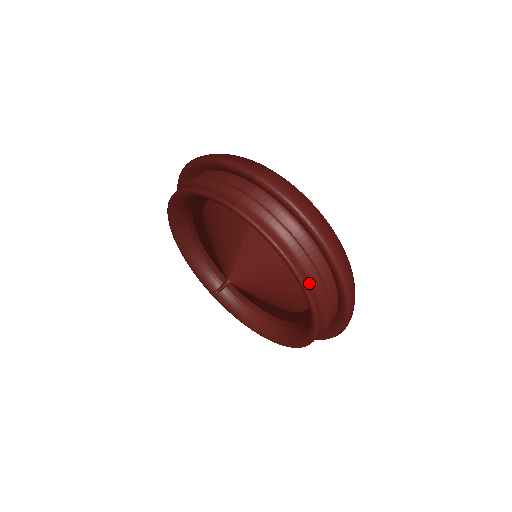
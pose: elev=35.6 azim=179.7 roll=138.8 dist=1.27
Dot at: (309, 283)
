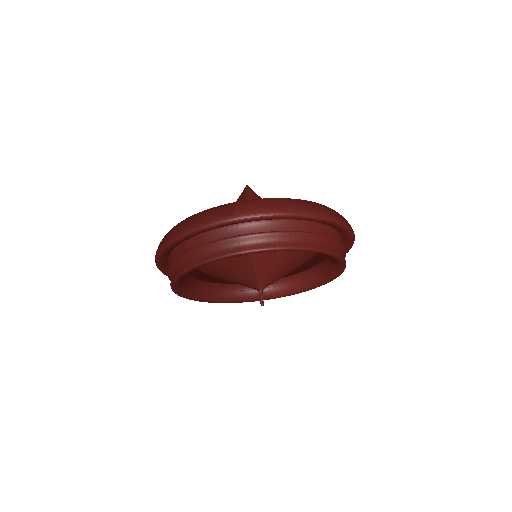
Dot at: (325, 247)
